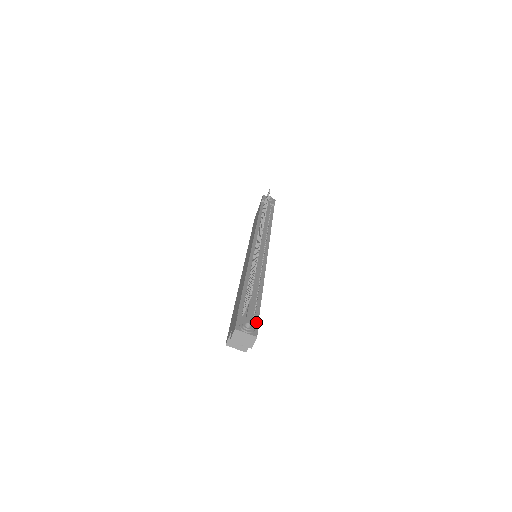
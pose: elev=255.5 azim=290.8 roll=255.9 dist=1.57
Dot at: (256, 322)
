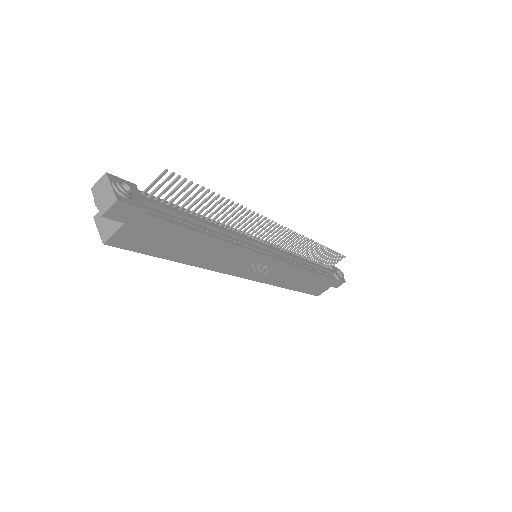
Dot at: (143, 205)
